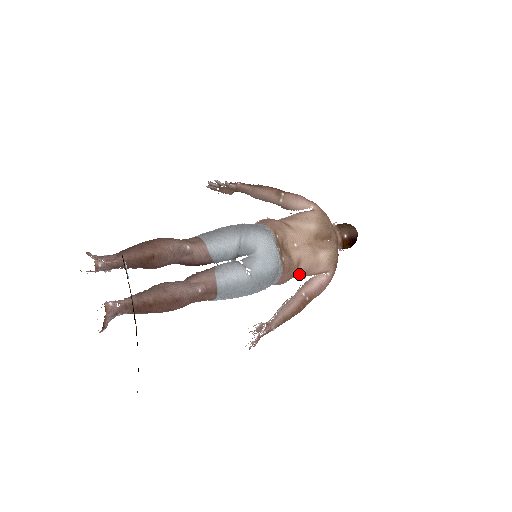
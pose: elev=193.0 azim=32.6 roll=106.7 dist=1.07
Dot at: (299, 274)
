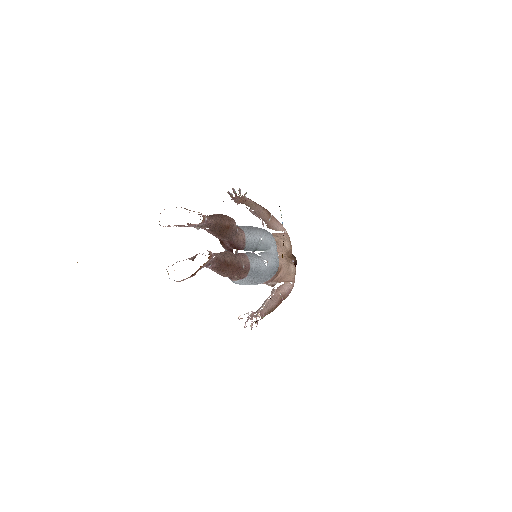
Dot at: (277, 279)
